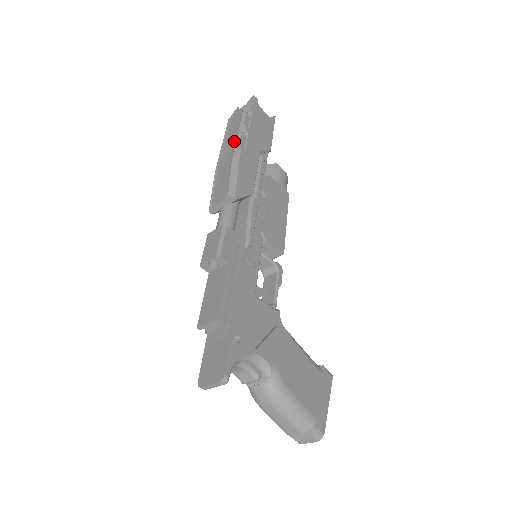
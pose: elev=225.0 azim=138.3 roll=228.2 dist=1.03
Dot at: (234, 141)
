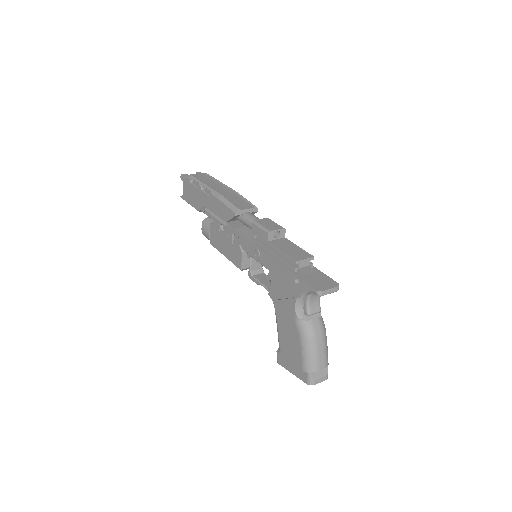
Dot at: (213, 186)
